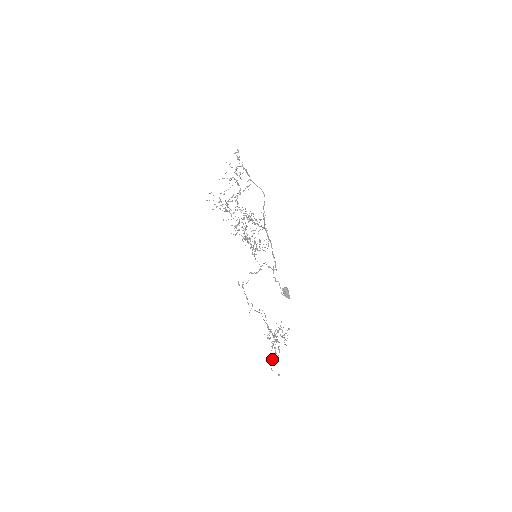
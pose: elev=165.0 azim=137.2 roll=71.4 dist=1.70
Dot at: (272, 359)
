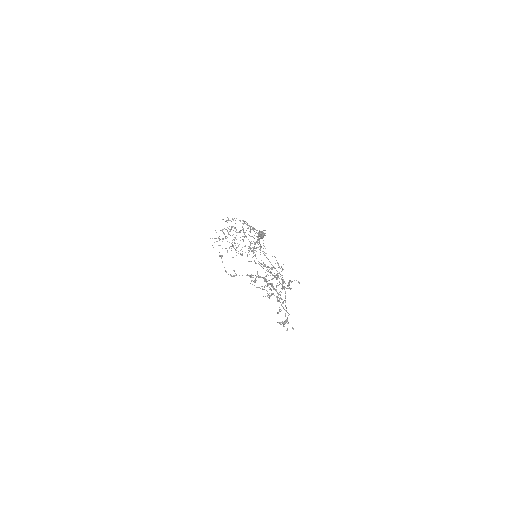
Dot at: occluded
